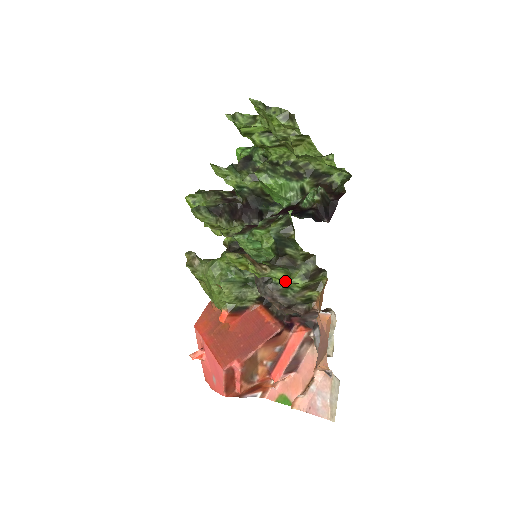
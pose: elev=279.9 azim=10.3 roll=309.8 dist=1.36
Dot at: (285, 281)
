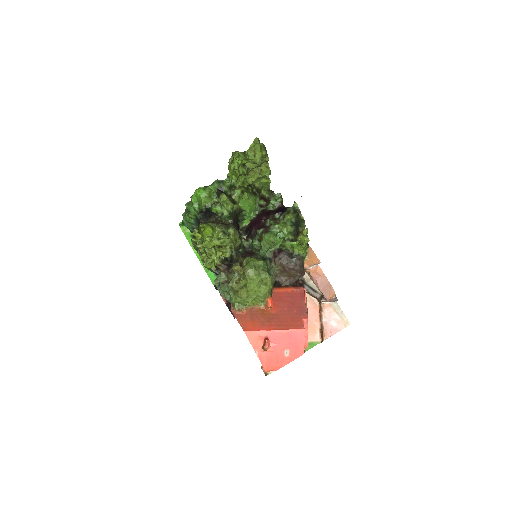
Dot at: (306, 248)
